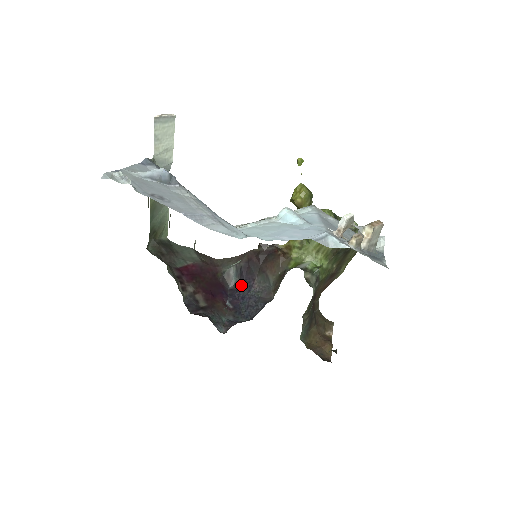
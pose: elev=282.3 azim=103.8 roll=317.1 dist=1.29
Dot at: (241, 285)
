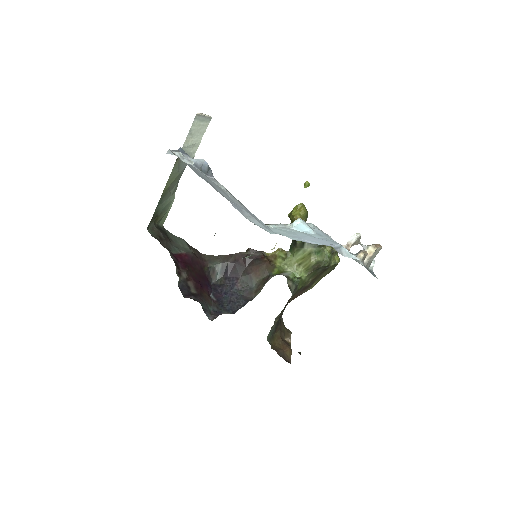
Dot at: (224, 282)
